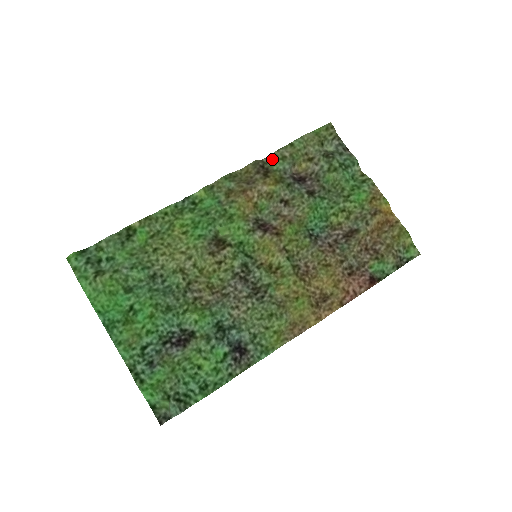
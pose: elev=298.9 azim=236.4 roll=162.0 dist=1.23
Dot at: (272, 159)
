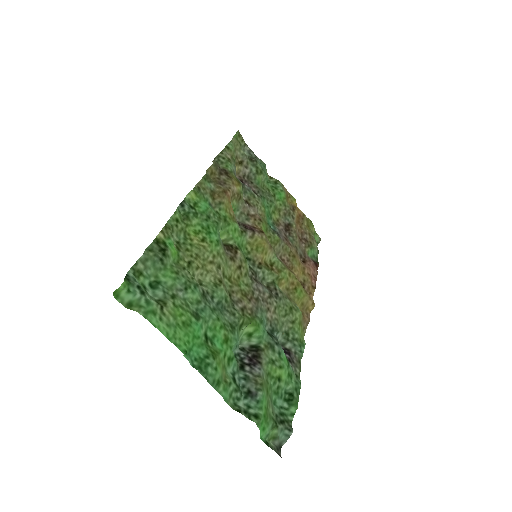
Dot at: (221, 161)
